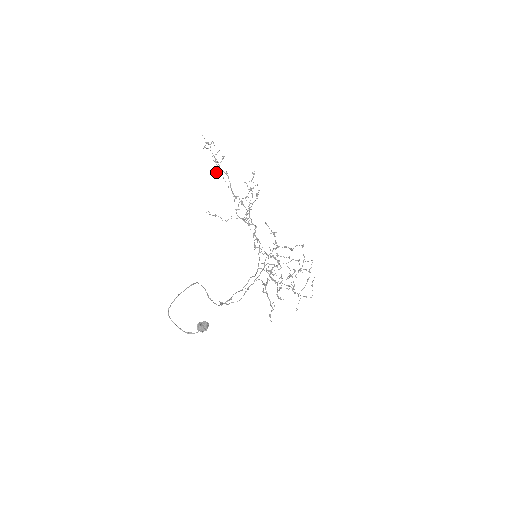
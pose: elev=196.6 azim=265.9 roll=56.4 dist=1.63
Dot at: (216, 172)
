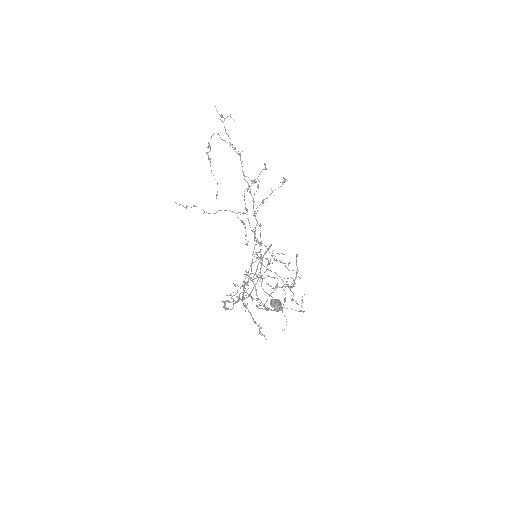
Dot at: occluded
